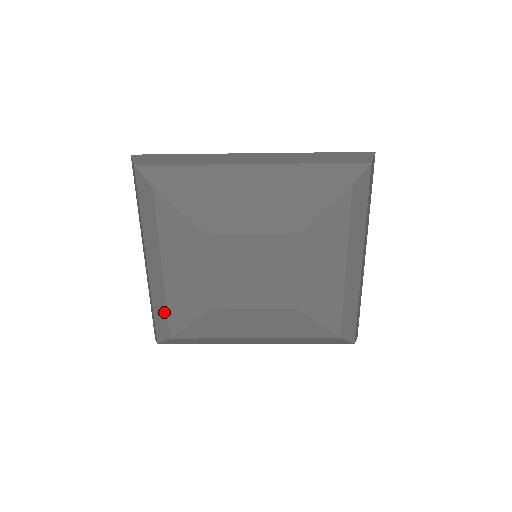
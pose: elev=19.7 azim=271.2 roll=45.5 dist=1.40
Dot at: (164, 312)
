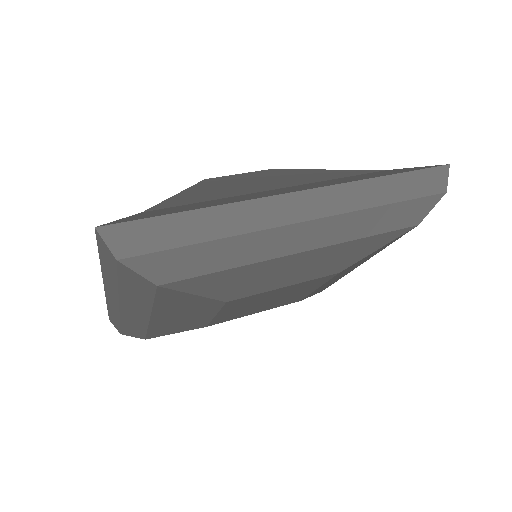
Dot at: (141, 331)
